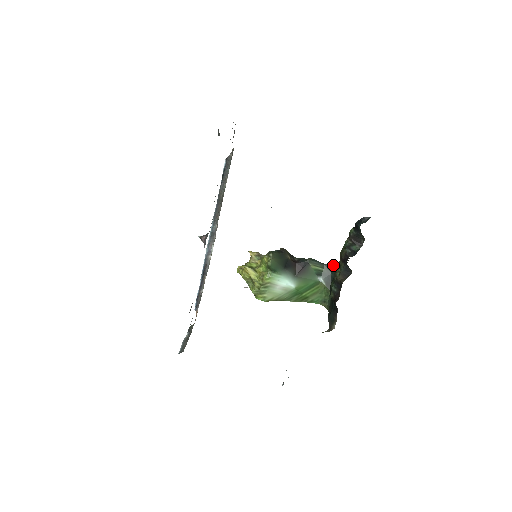
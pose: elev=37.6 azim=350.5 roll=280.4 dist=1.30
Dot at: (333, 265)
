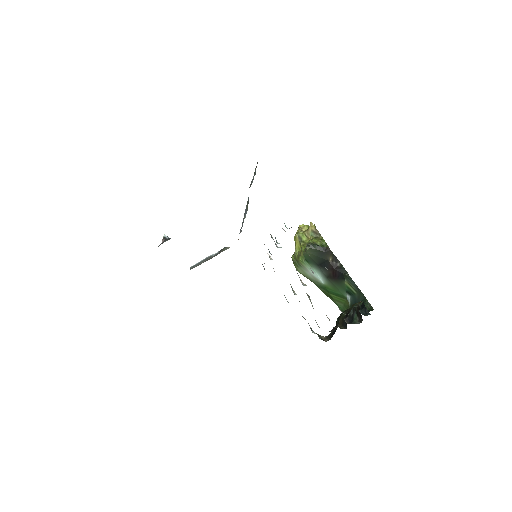
Dot at: occluded
